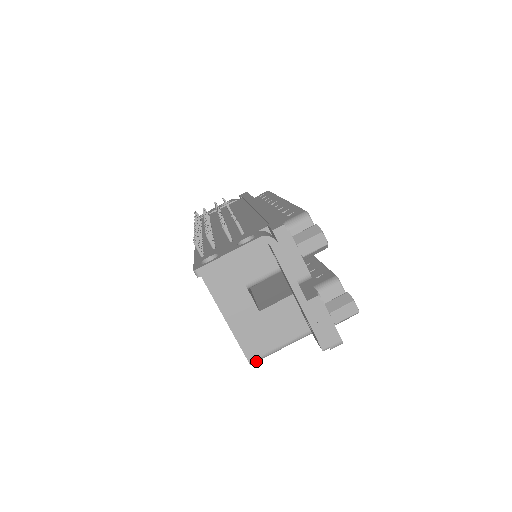
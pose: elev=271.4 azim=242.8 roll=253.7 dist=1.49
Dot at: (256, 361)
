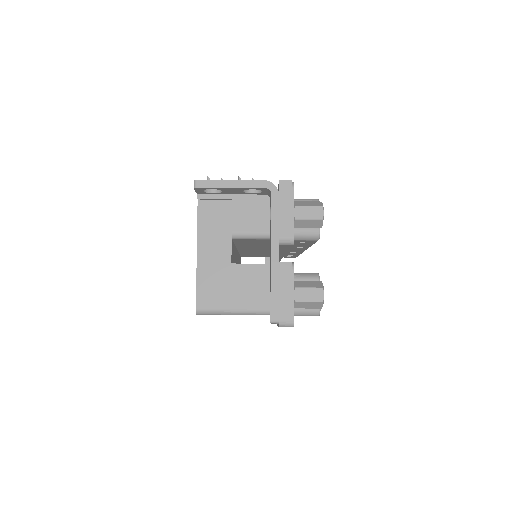
Dot at: (203, 312)
